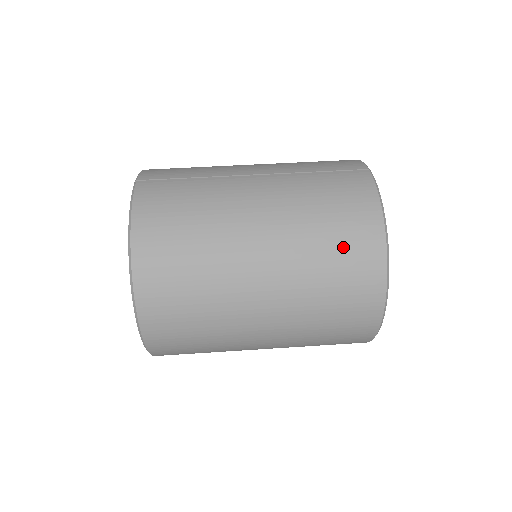
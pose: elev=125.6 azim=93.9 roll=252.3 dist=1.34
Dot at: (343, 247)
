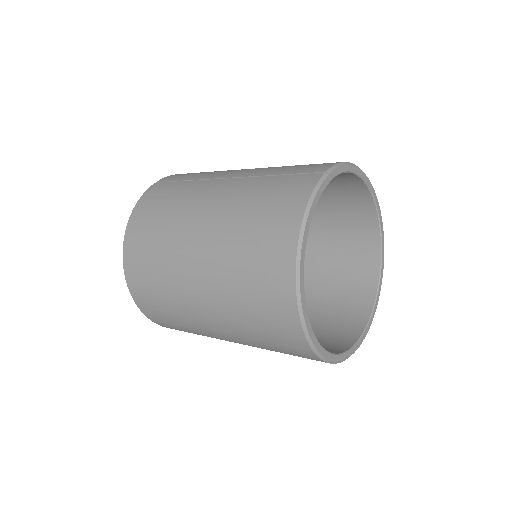
Dot at: (258, 251)
